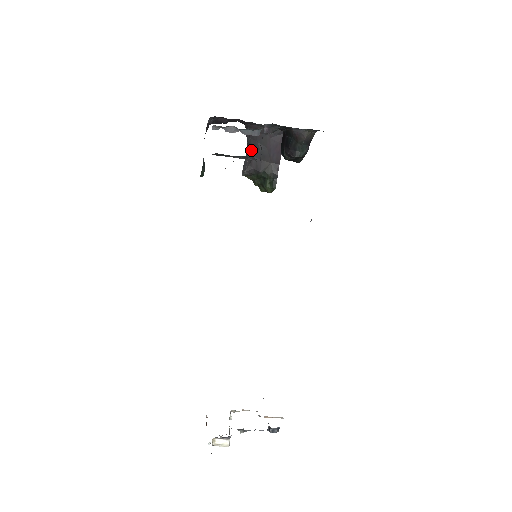
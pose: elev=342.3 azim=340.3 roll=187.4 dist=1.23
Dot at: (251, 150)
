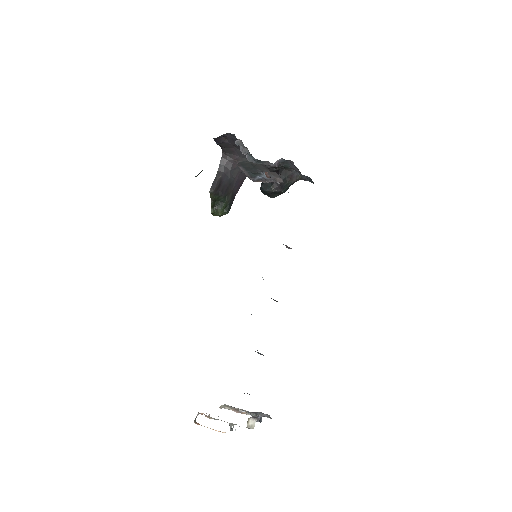
Dot at: (222, 175)
